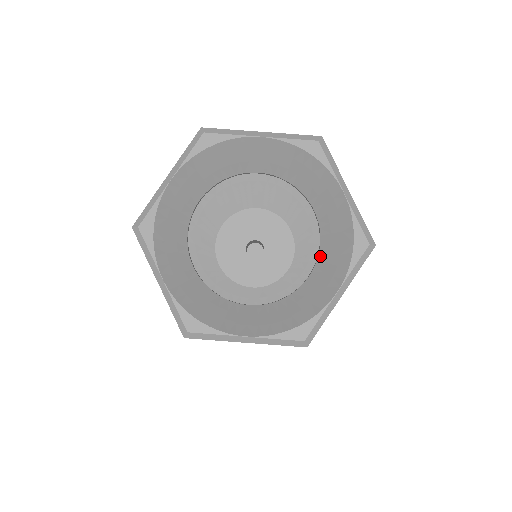
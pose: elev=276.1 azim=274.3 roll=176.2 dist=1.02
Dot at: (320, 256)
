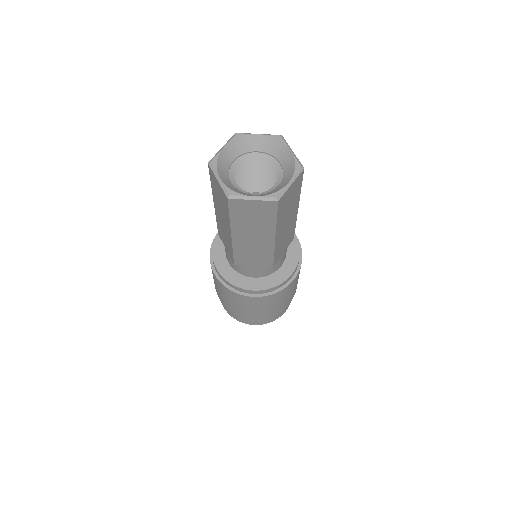
Dot at: (283, 178)
